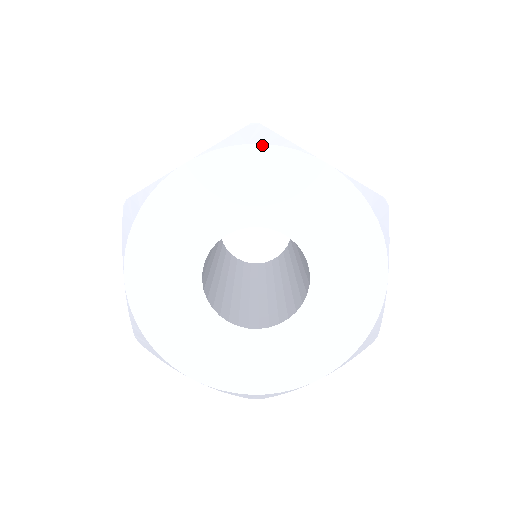
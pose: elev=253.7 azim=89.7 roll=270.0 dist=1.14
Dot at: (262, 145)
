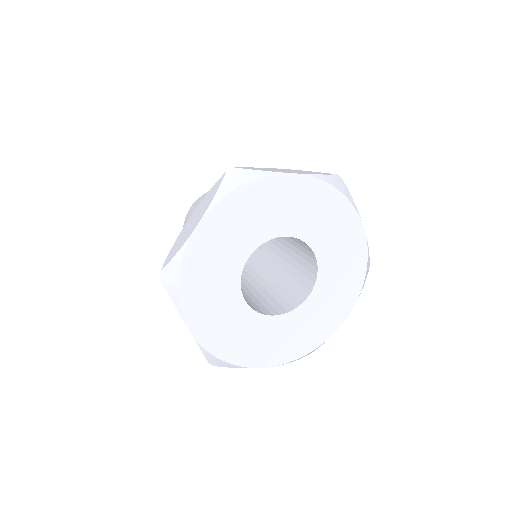
Dot at: (342, 194)
